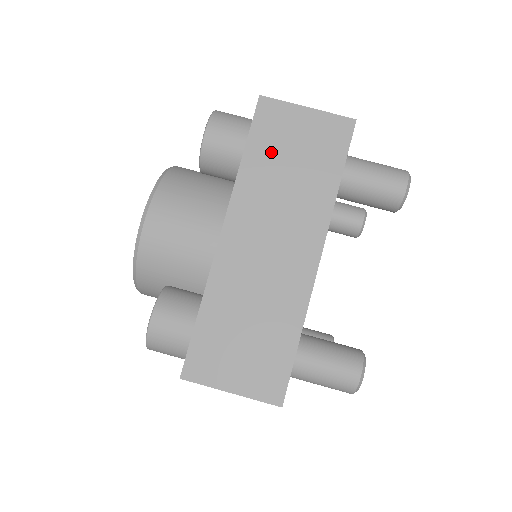
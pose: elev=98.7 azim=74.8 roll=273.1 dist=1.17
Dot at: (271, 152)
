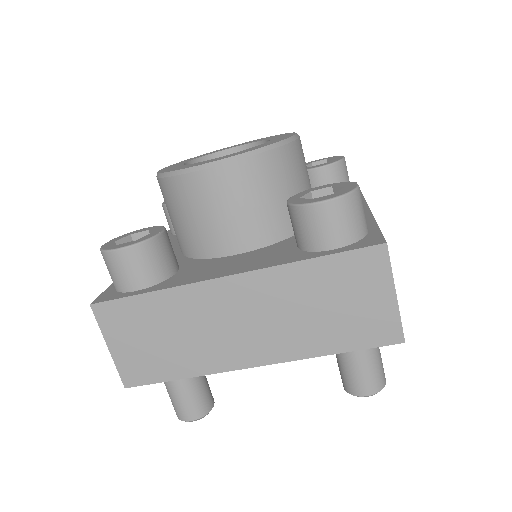
Dot at: (331, 283)
